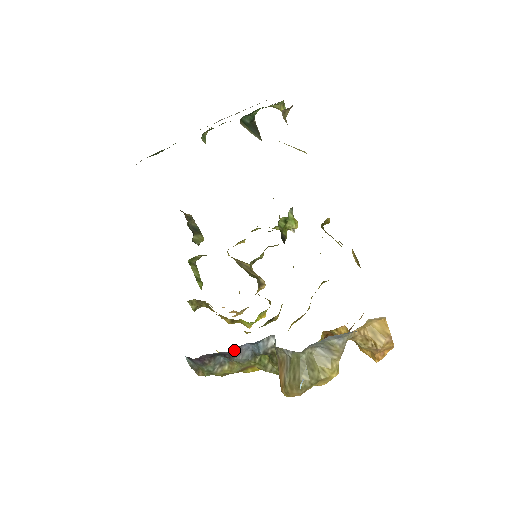
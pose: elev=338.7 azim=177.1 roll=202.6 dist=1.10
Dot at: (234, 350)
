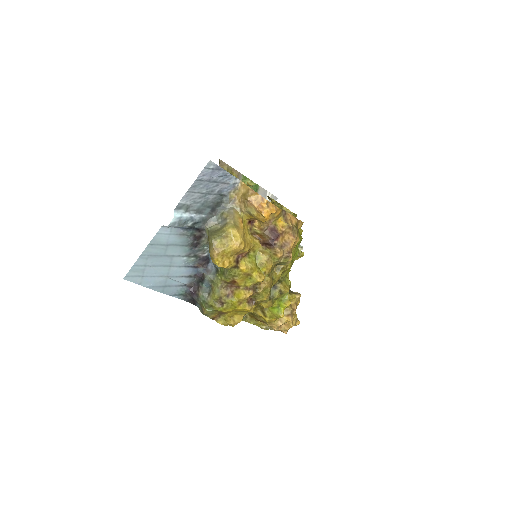
Dot at: (202, 270)
